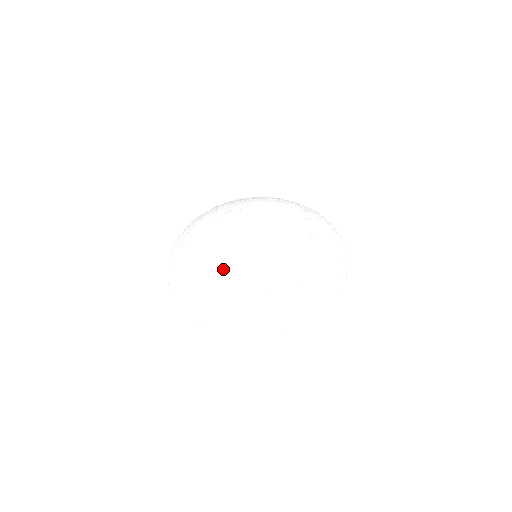
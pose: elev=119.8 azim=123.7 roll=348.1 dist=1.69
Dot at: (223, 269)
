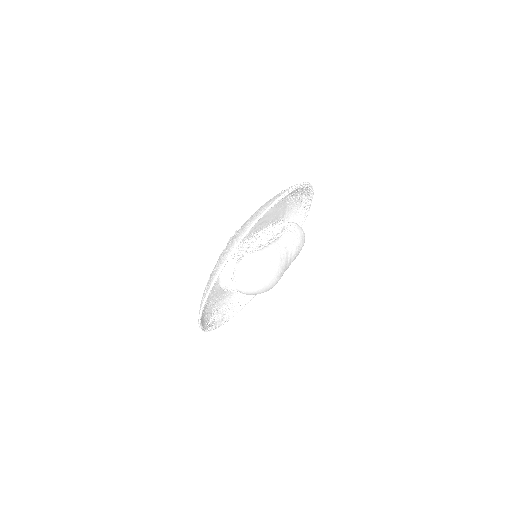
Dot at: occluded
